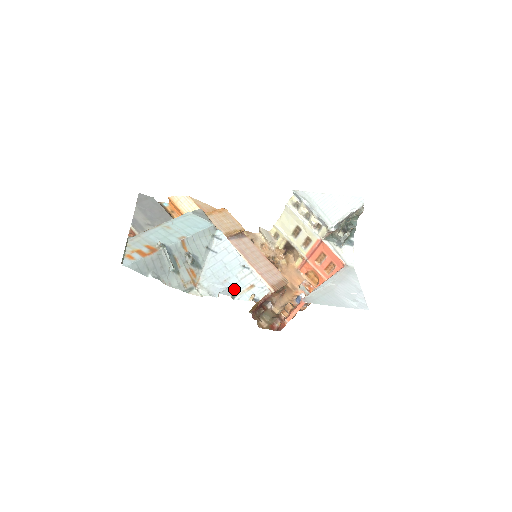
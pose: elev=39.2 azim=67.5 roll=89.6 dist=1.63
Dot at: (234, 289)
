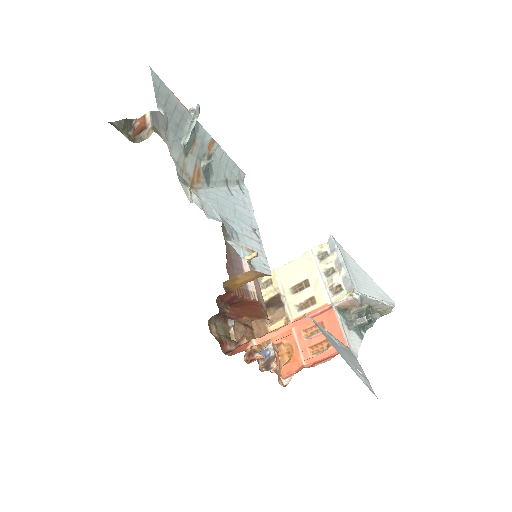
Dot at: (233, 232)
